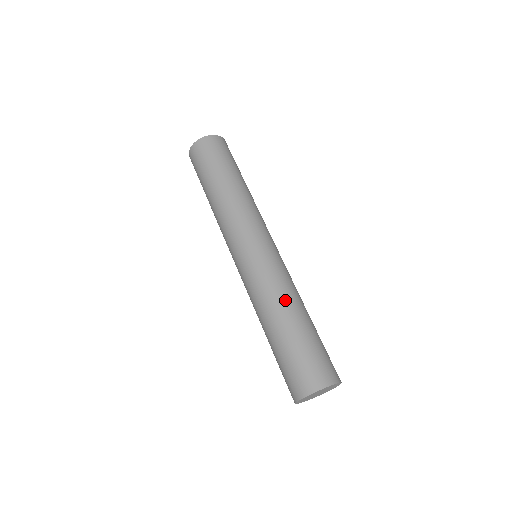
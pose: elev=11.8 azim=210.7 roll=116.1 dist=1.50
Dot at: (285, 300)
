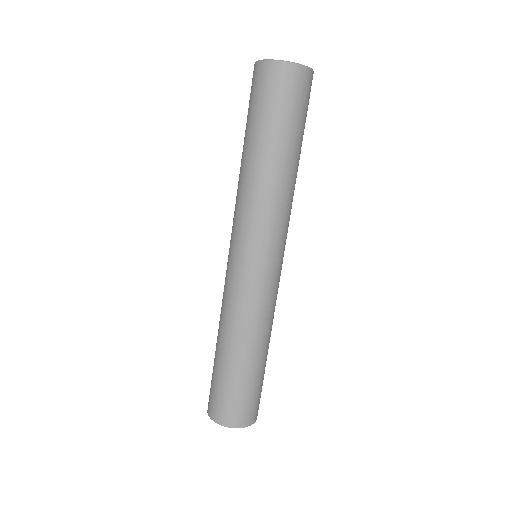
Dot at: (230, 332)
